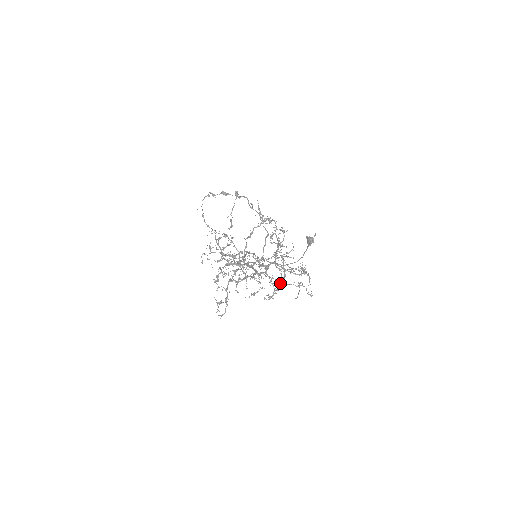
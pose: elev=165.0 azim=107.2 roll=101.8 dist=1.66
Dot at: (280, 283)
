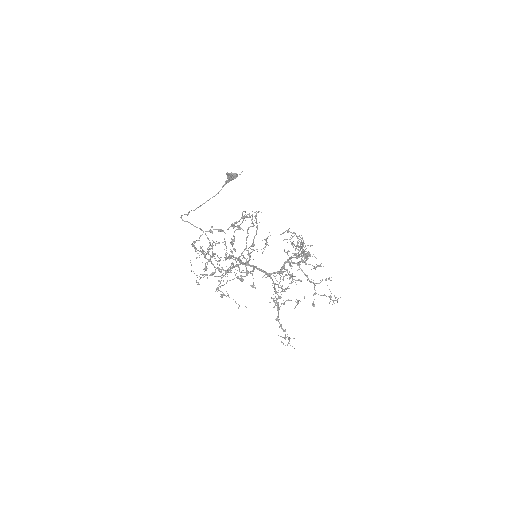
Dot at: (331, 296)
